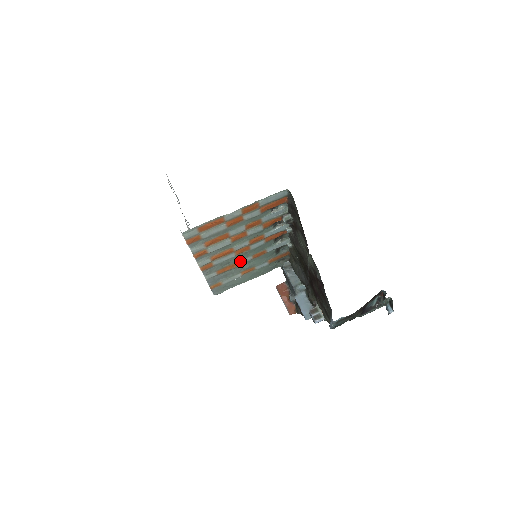
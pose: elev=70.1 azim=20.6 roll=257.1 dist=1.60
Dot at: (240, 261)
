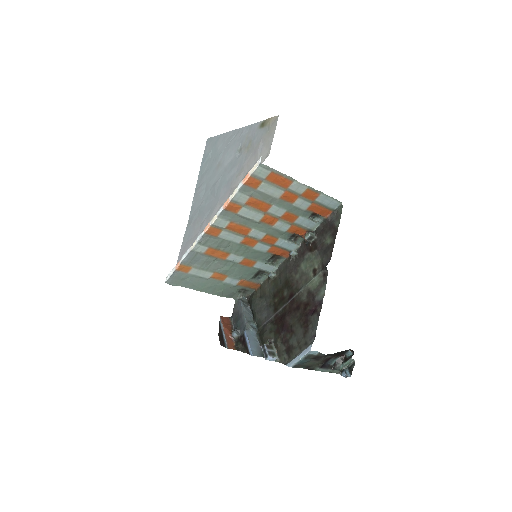
Dot at: (232, 255)
